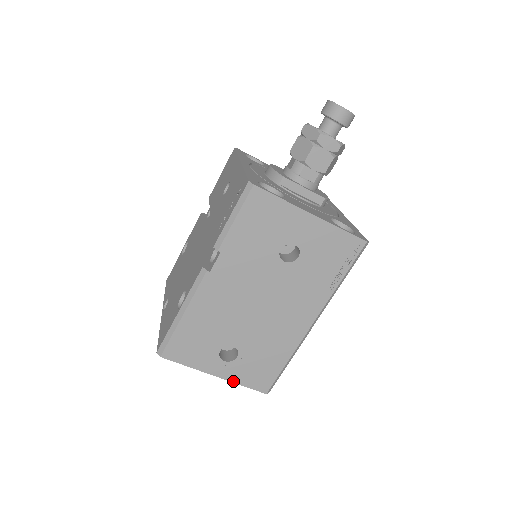
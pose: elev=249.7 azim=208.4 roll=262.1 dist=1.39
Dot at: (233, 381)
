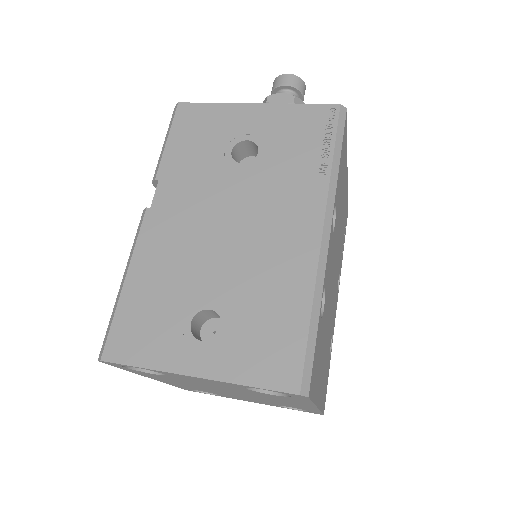
Dot at: (228, 380)
